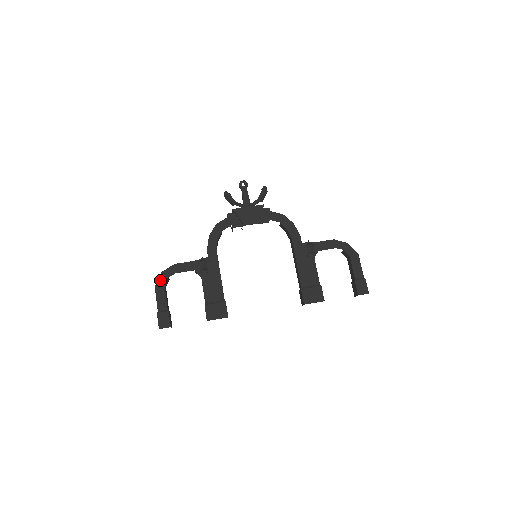
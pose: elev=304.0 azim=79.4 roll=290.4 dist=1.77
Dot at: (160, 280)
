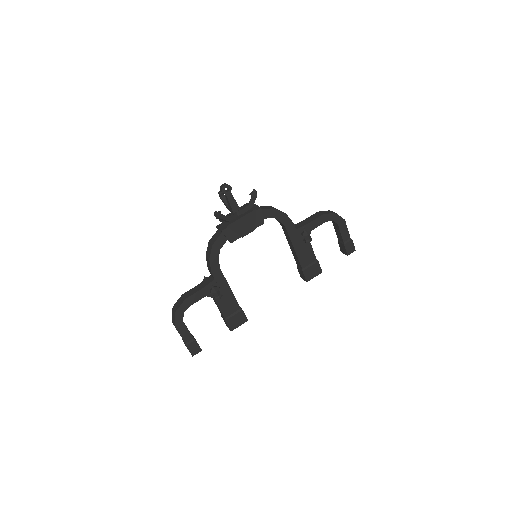
Dot at: (177, 319)
